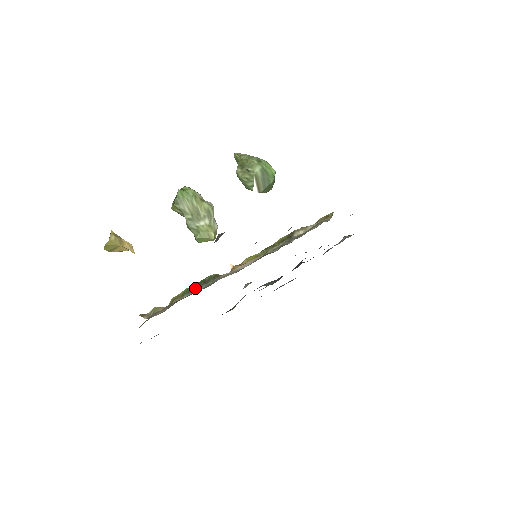
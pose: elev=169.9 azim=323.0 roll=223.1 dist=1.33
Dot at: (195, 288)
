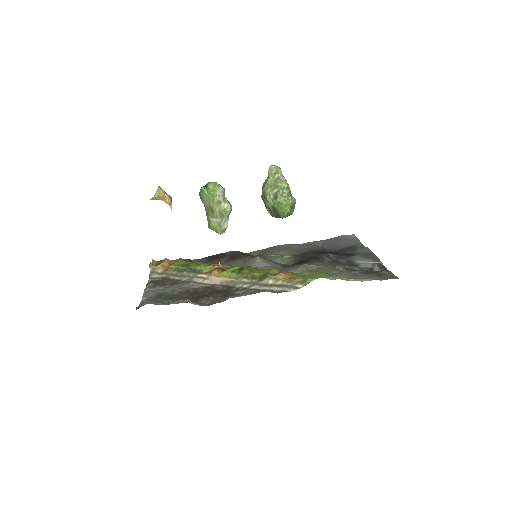
Dot at: (182, 271)
